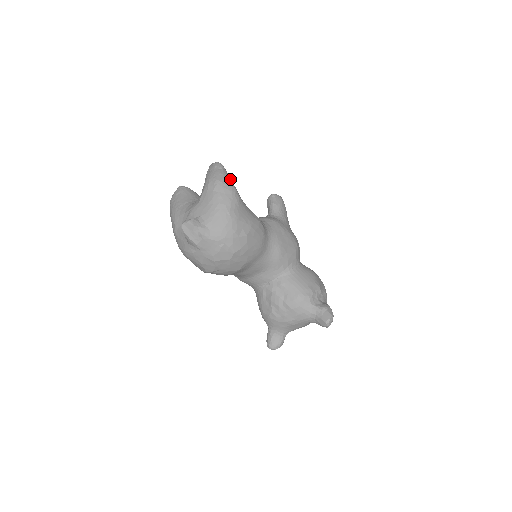
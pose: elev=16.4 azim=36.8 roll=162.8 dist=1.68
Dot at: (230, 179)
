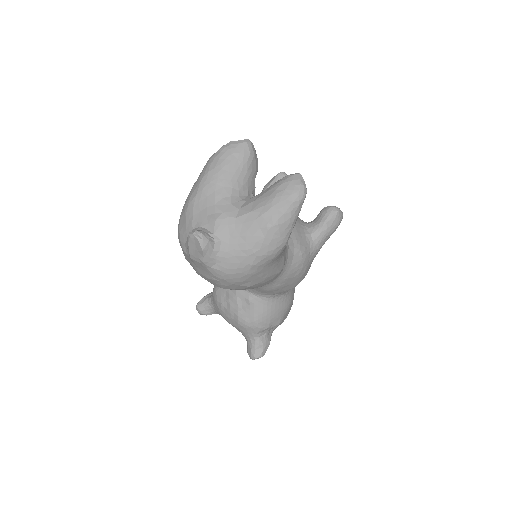
Dot at: (293, 226)
